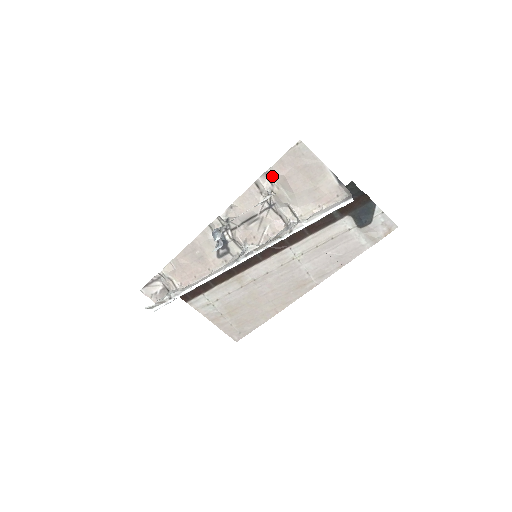
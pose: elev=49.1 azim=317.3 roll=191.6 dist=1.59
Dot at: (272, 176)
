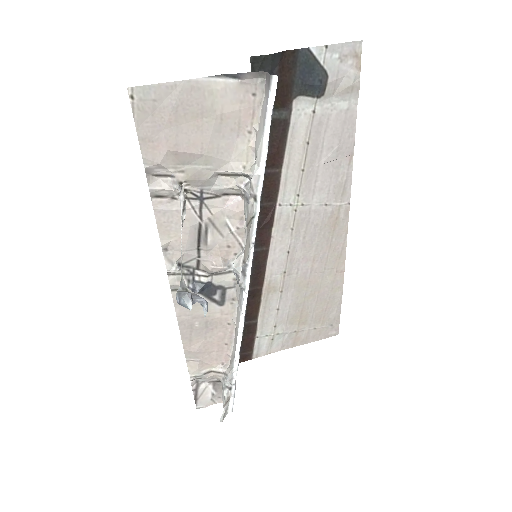
Dot at: (158, 168)
